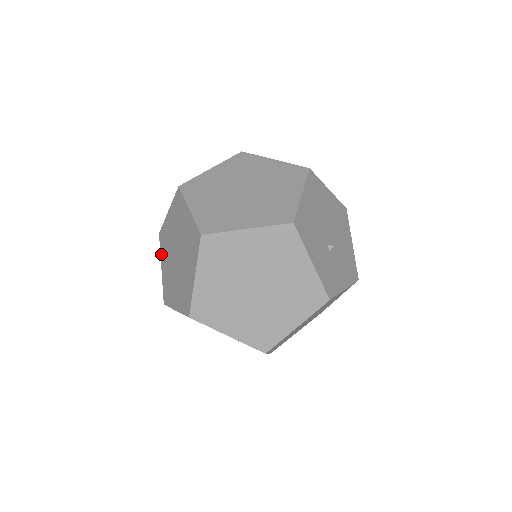
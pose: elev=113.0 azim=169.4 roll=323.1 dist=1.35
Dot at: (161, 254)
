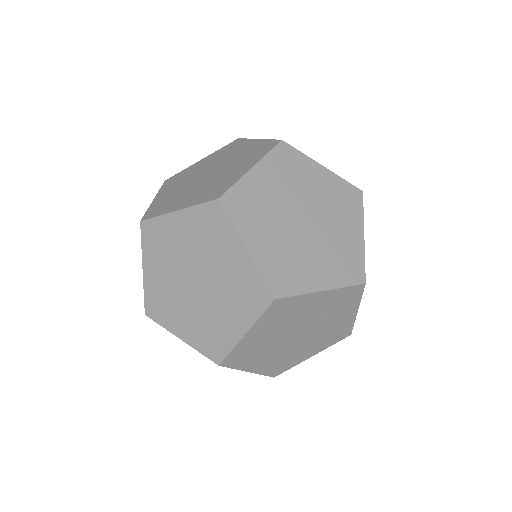
Dot at: (167, 326)
